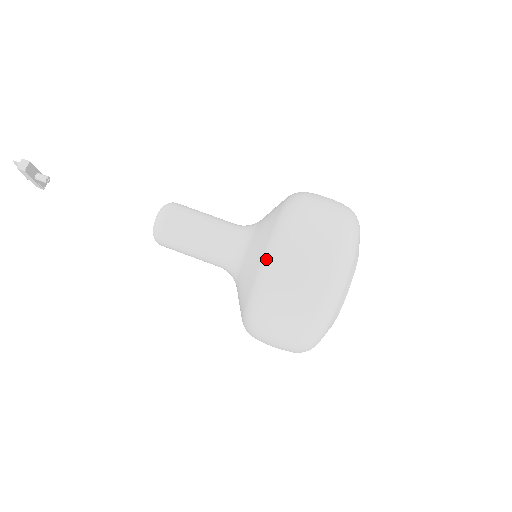
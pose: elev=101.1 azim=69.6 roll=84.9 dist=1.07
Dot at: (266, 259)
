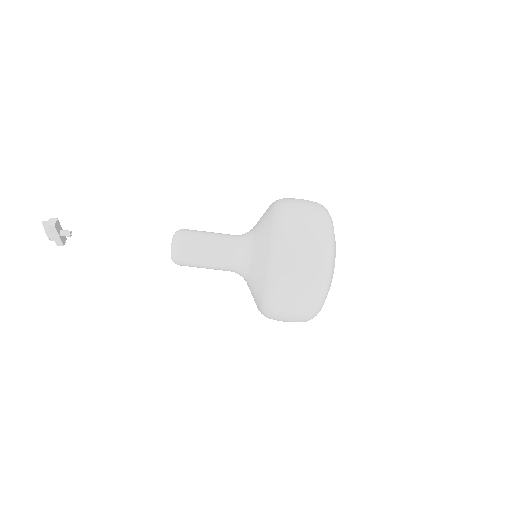
Dot at: (274, 239)
